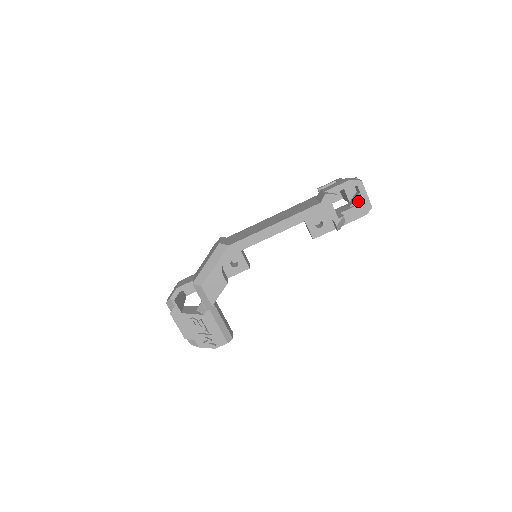
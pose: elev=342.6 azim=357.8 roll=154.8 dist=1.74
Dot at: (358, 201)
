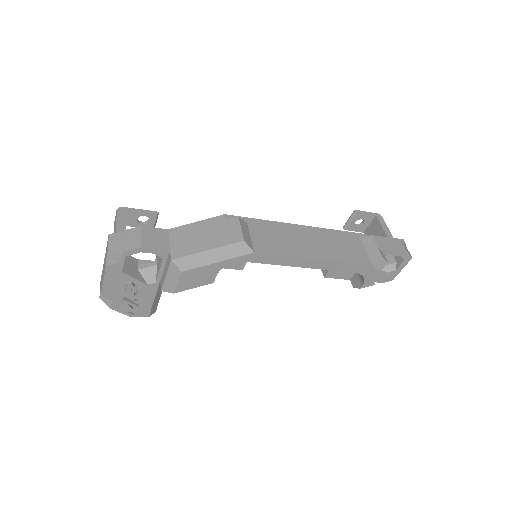
Dot at: (390, 269)
